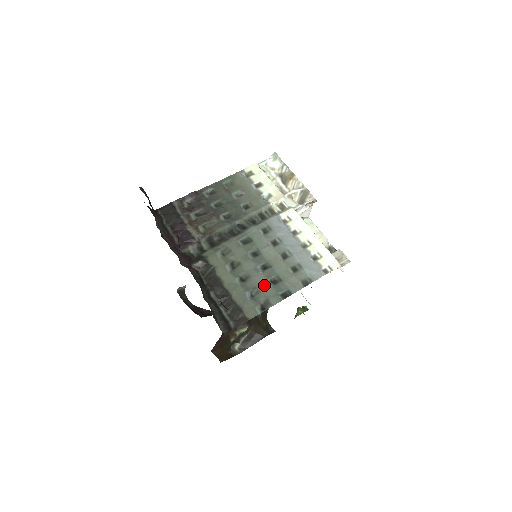
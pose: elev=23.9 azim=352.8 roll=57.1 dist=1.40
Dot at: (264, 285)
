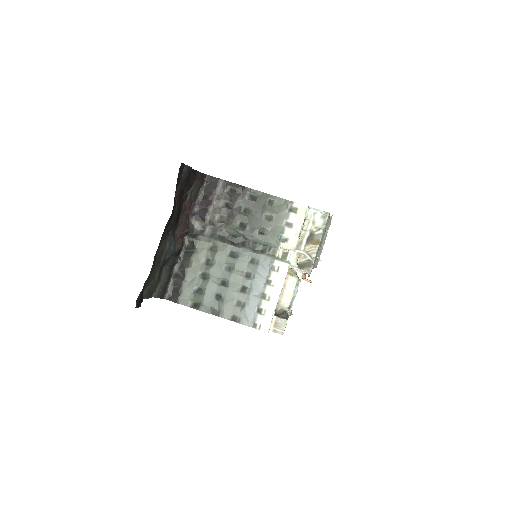
Dot at: (210, 294)
